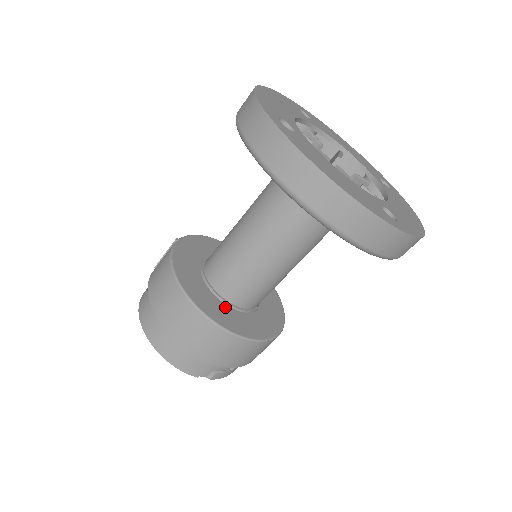
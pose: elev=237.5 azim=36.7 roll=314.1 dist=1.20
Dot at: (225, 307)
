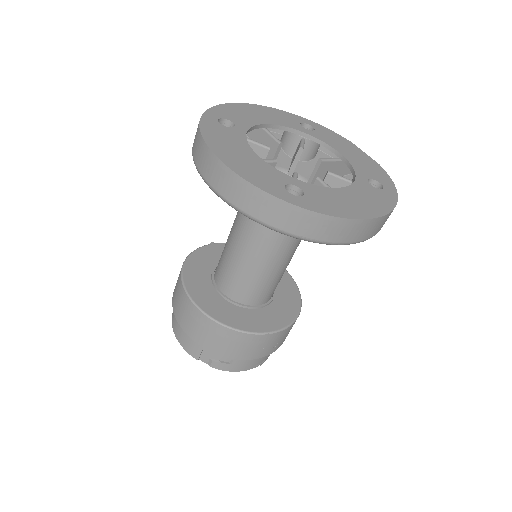
Dot at: (216, 296)
